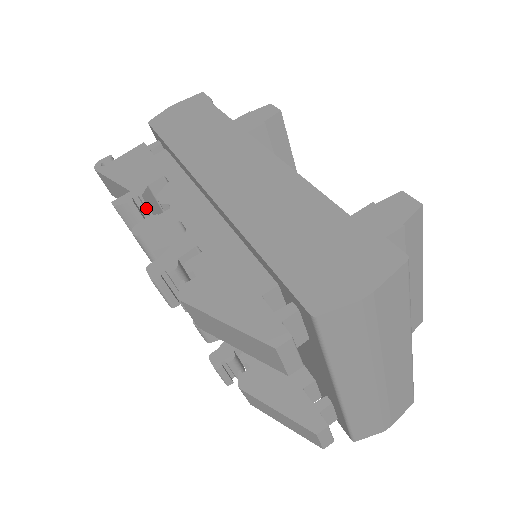
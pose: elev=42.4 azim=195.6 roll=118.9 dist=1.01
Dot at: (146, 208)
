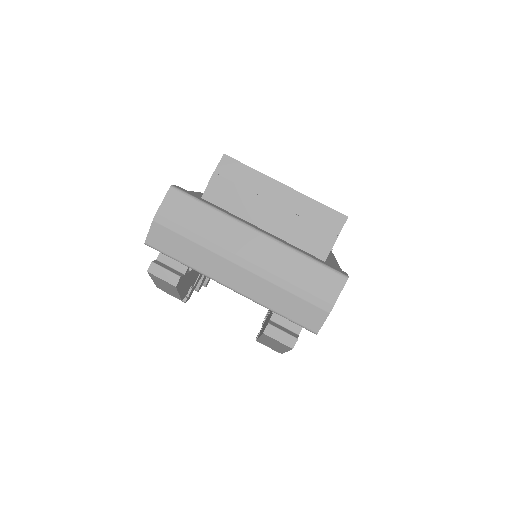
Dot at: occluded
